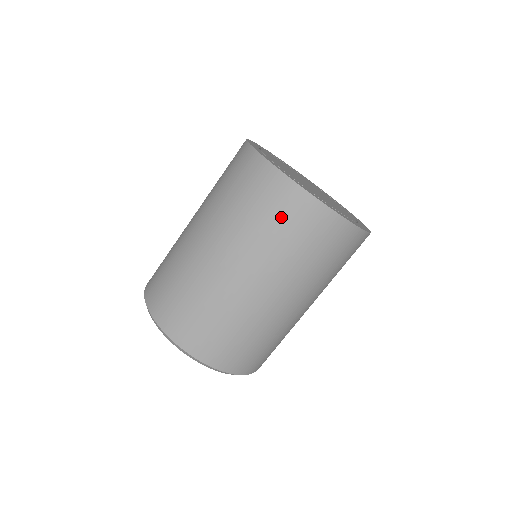
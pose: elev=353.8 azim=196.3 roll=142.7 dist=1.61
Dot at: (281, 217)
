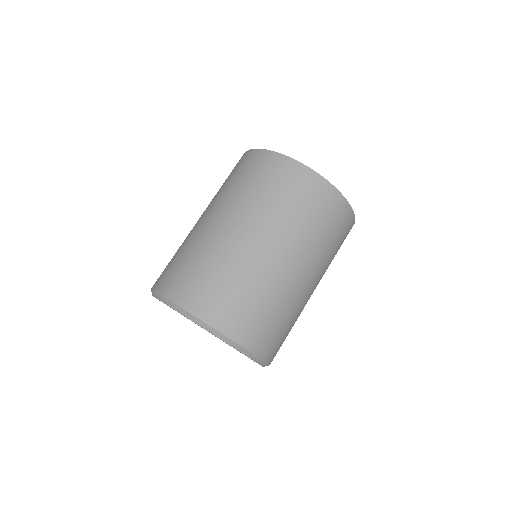
Dot at: (333, 224)
